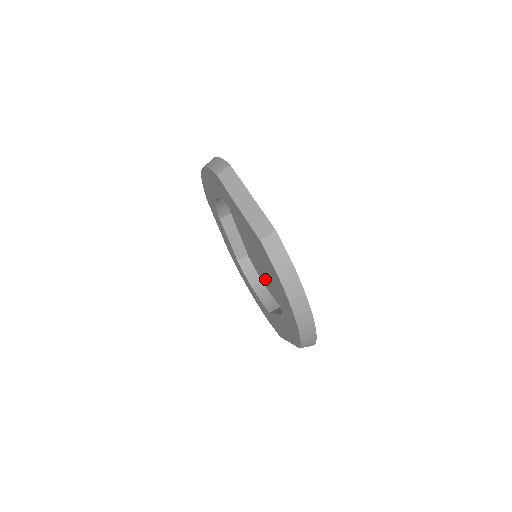
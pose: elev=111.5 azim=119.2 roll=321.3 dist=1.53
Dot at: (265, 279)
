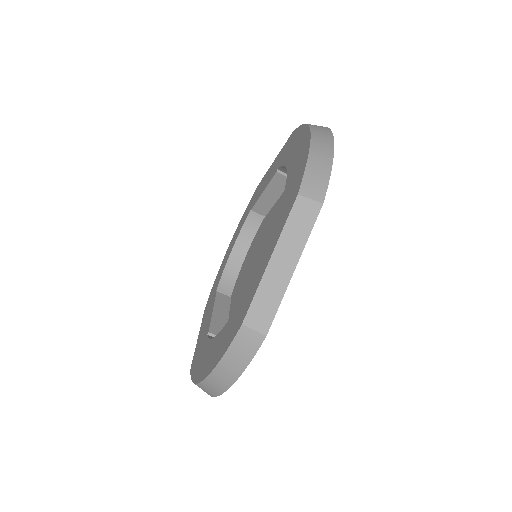
Dot at: (248, 261)
